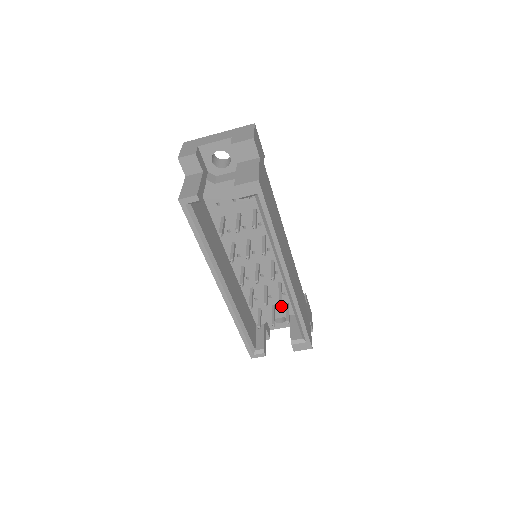
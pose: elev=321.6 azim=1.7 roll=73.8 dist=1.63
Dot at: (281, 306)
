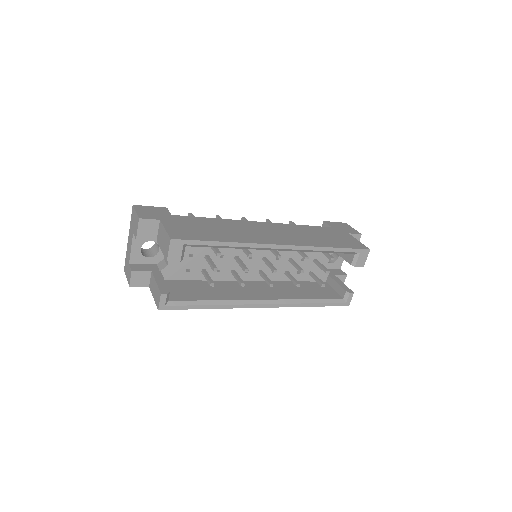
Dot at: (318, 253)
